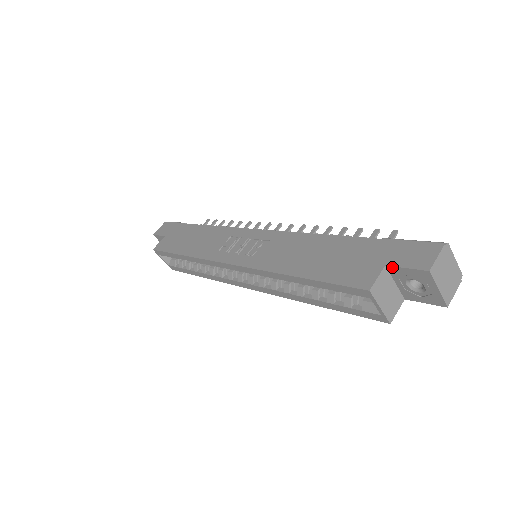
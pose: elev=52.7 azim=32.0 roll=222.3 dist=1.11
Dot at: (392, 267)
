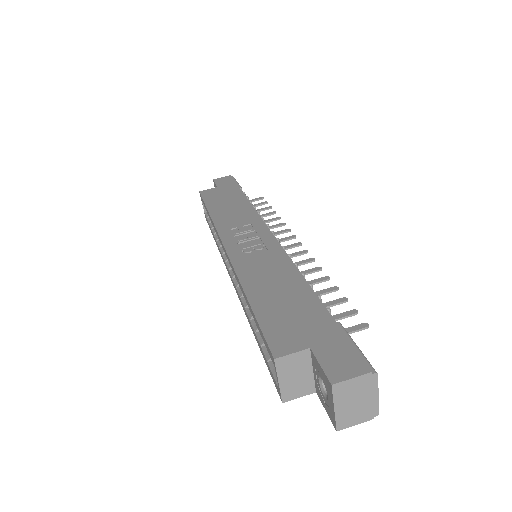
Dot at: (313, 354)
